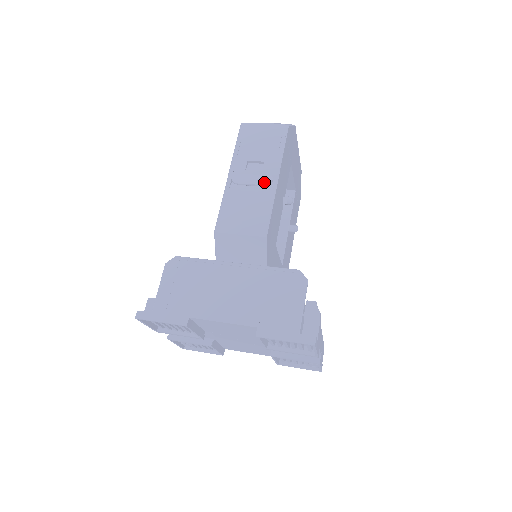
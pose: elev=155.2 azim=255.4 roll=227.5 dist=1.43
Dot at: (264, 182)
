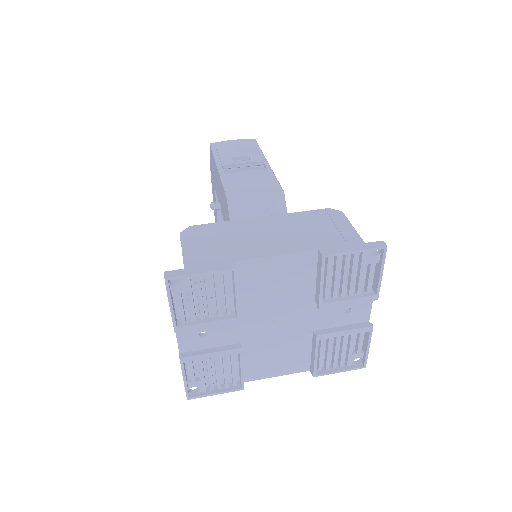
Dot at: (258, 163)
